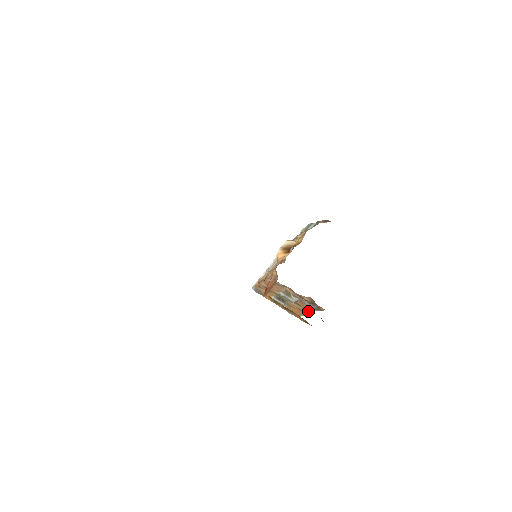
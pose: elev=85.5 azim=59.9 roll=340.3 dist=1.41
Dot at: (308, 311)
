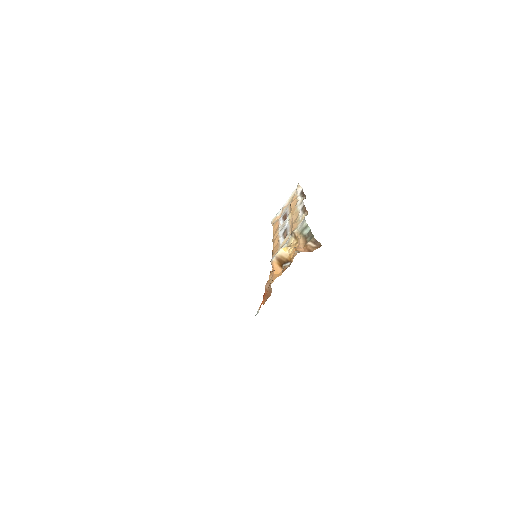
Dot at: occluded
